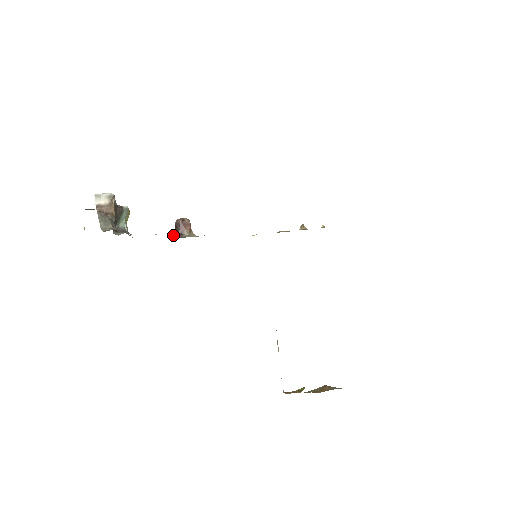
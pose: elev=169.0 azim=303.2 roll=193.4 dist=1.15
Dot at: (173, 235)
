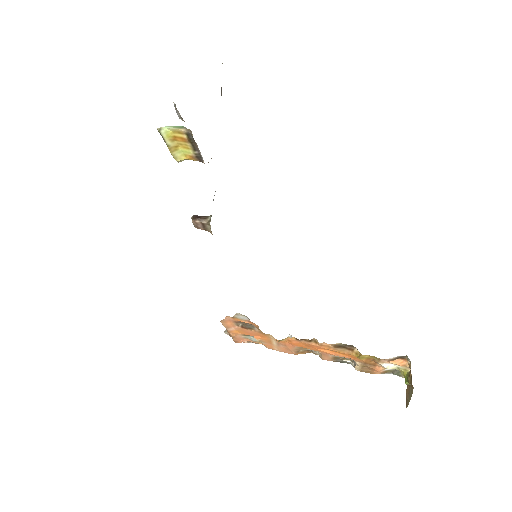
Dot at: occluded
